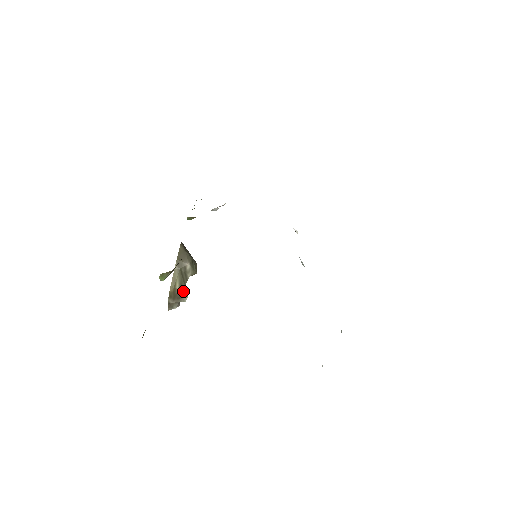
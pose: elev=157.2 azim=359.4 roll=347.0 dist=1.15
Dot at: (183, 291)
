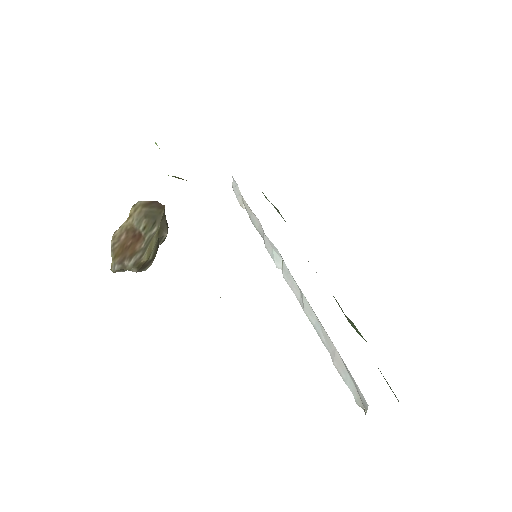
Dot at: (151, 262)
